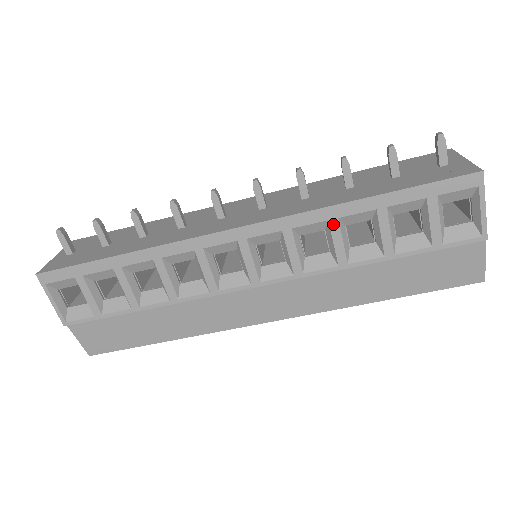
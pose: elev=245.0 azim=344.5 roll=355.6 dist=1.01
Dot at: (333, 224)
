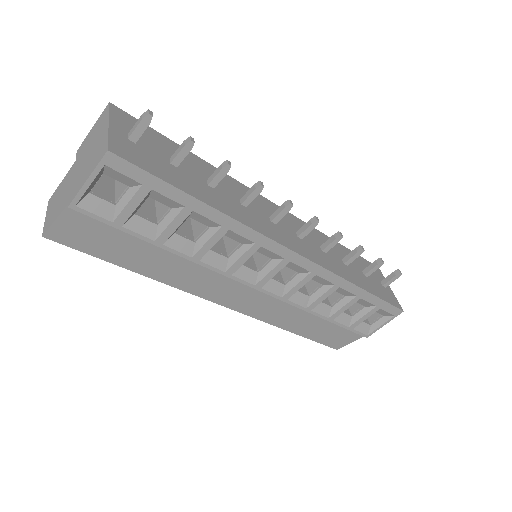
Dot at: (334, 288)
